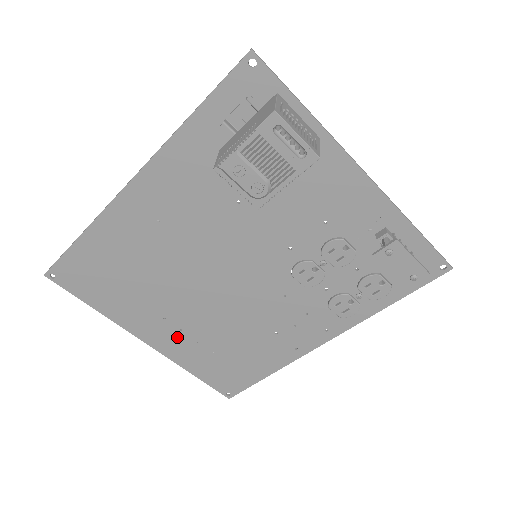
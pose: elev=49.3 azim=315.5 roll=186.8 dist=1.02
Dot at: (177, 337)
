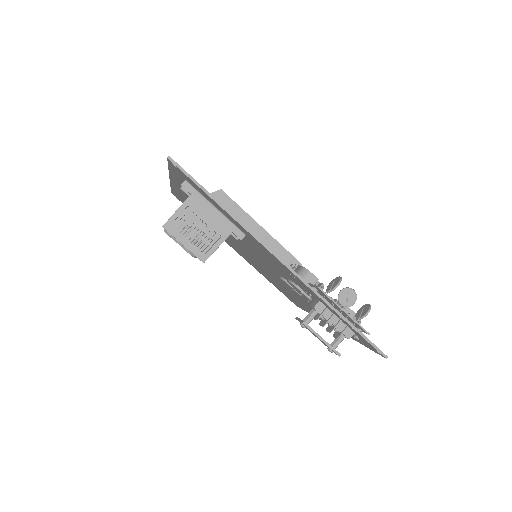
Dot at: (248, 260)
